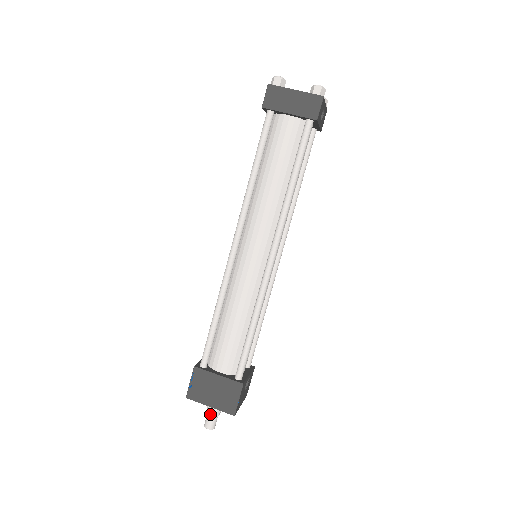
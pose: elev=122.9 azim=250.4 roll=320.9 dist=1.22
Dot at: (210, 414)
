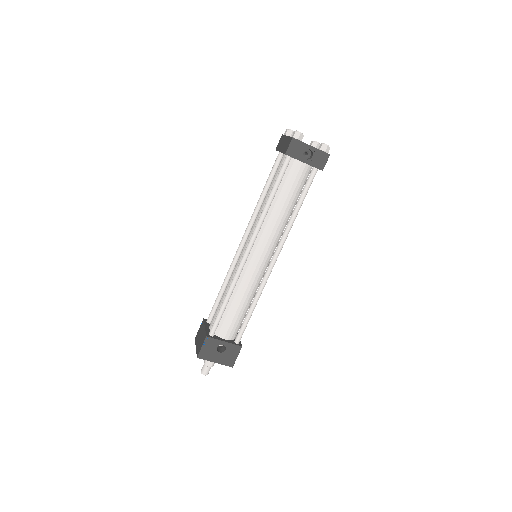
Dot at: (204, 361)
